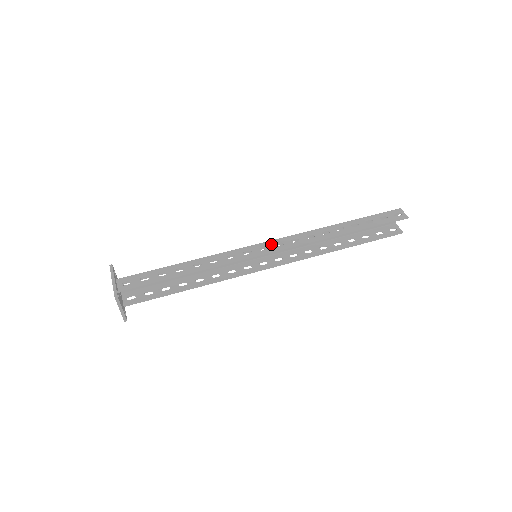
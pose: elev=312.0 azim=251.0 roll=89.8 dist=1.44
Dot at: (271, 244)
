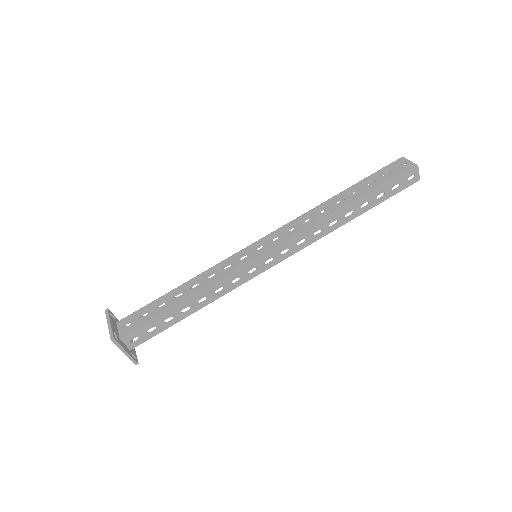
Dot at: (277, 254)
